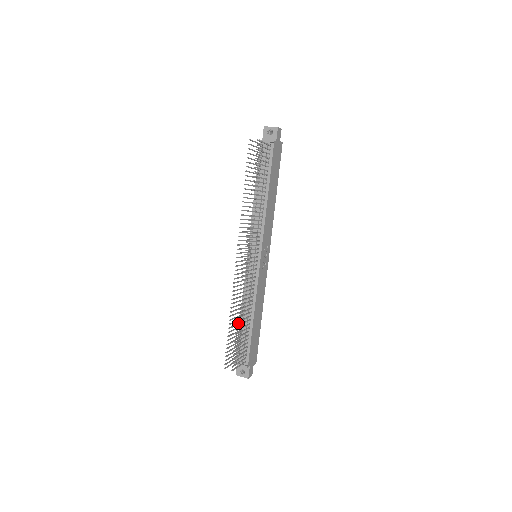
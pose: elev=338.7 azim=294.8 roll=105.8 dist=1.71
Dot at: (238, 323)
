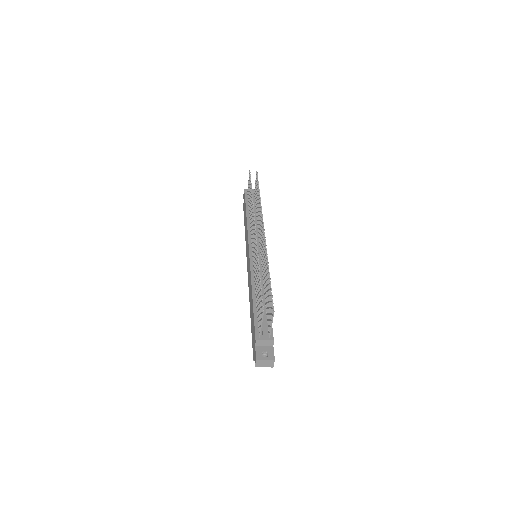
Dot at: (257, 292)
